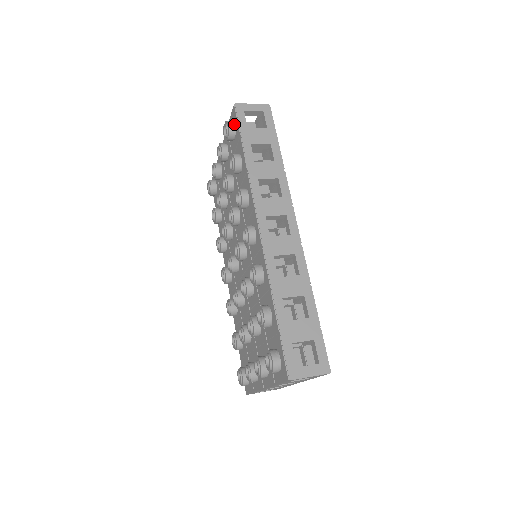
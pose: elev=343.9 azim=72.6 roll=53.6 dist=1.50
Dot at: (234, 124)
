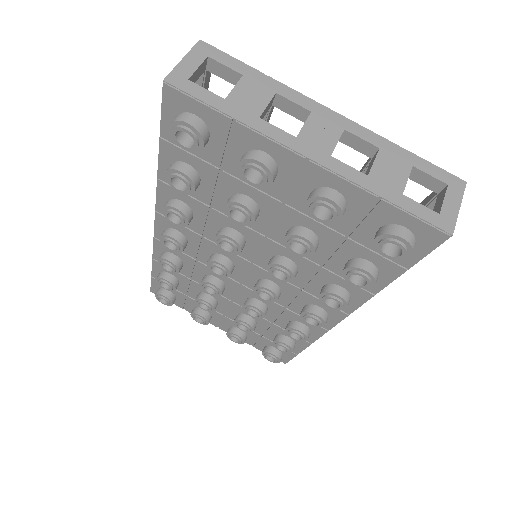
Dot at: (414, 246)
